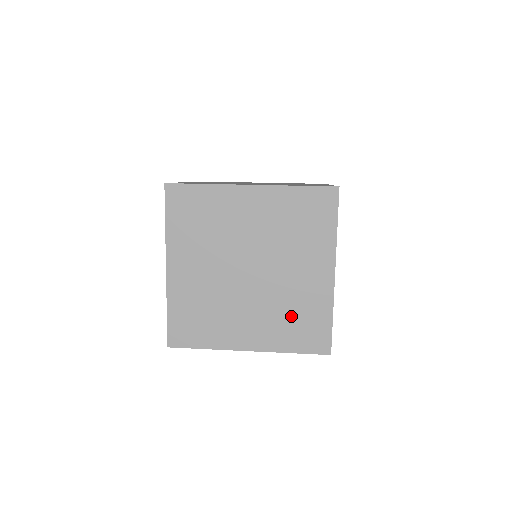
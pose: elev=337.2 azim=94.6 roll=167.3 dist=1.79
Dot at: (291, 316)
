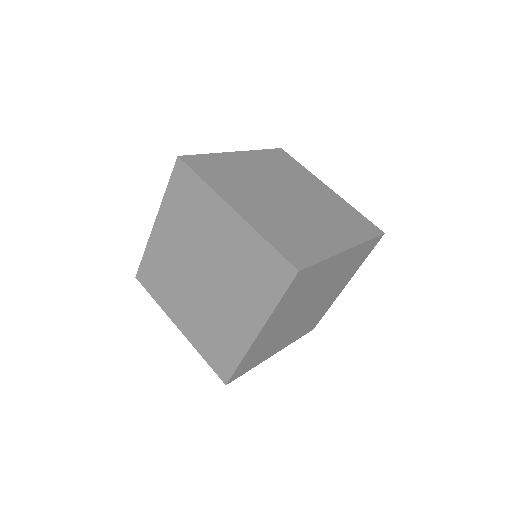
Dot at: (214, 333)
